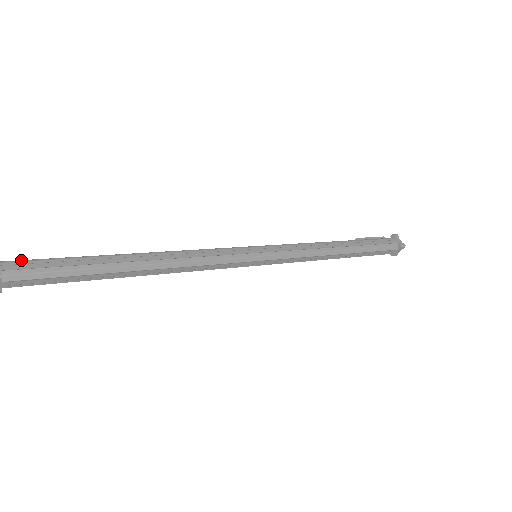
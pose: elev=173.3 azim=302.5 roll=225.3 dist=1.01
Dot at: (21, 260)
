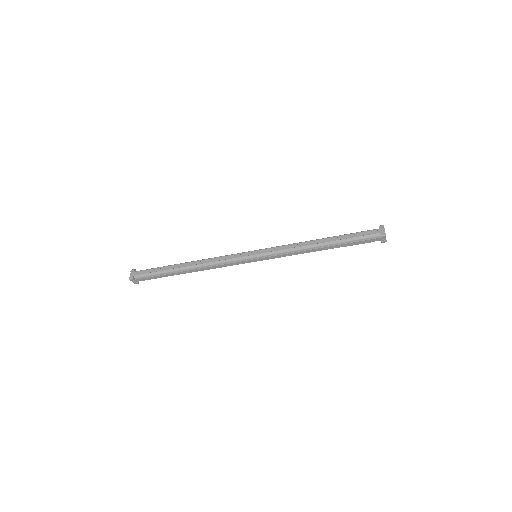
Dot at: occluded
